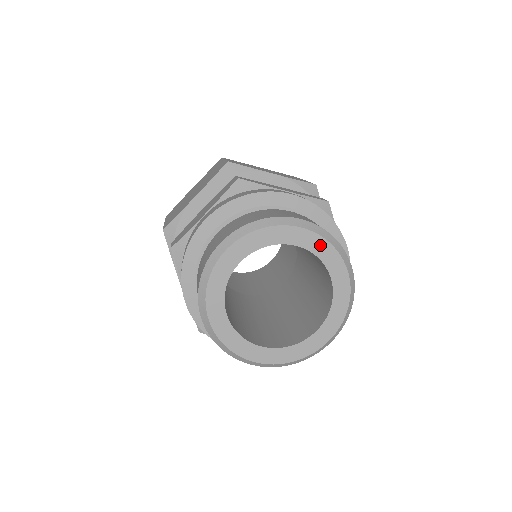
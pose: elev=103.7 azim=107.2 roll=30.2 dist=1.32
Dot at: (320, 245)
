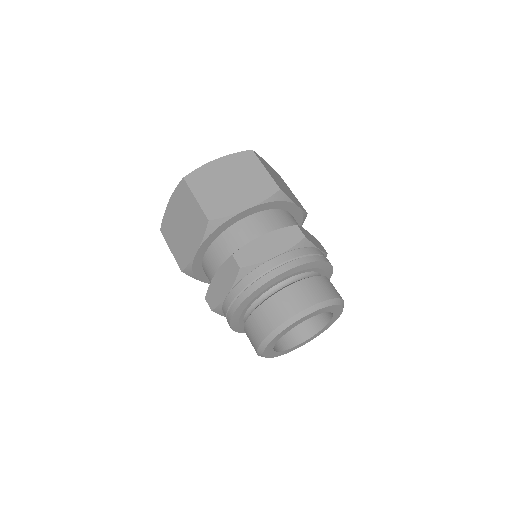
Dot at: (321, 311)
